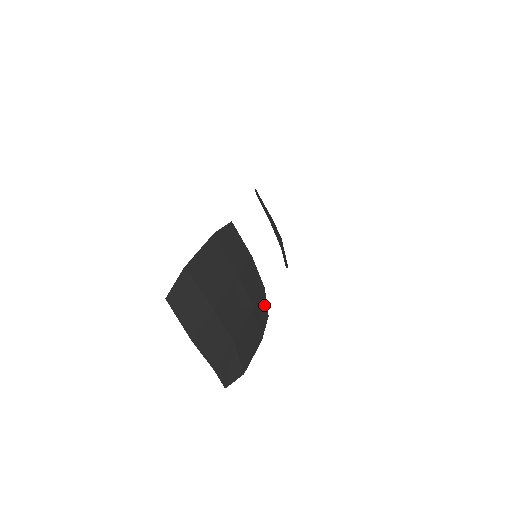
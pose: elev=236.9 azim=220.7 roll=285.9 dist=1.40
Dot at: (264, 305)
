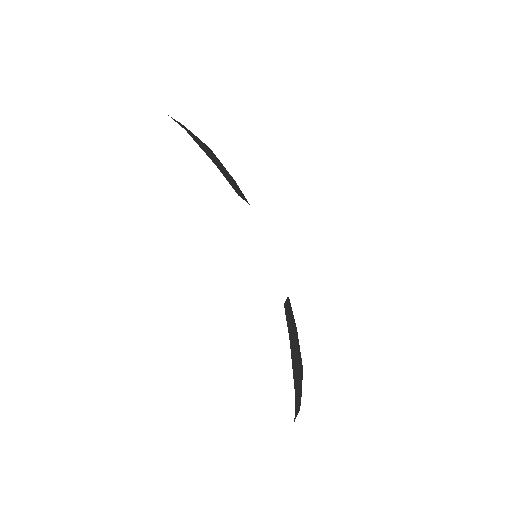
Dot at: occluded
